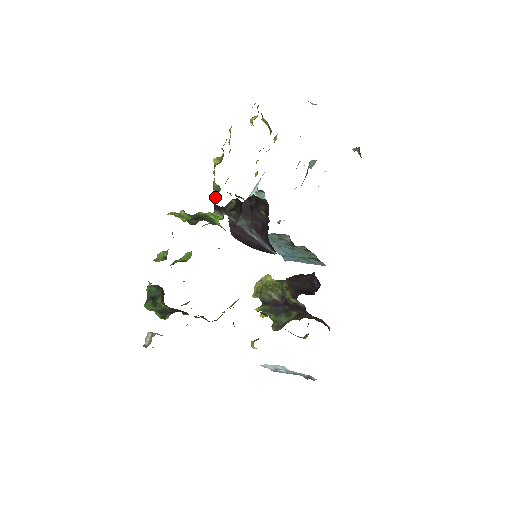
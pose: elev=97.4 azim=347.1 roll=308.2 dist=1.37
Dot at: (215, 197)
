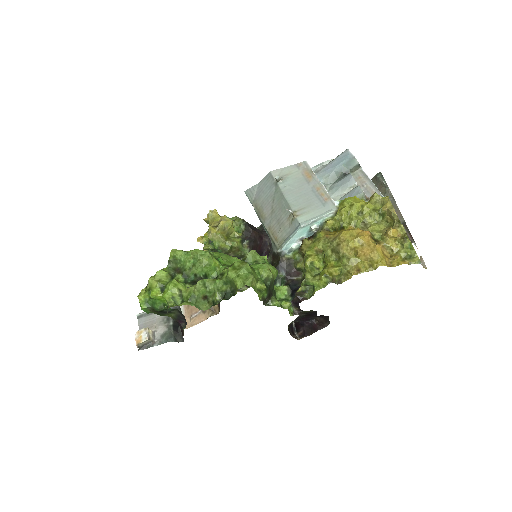
Dot at: (303, 297)
